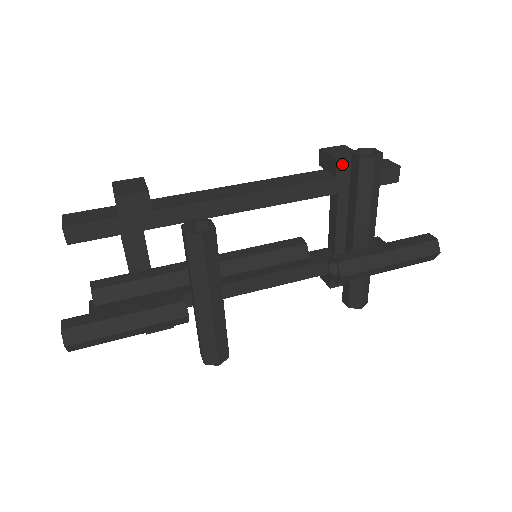
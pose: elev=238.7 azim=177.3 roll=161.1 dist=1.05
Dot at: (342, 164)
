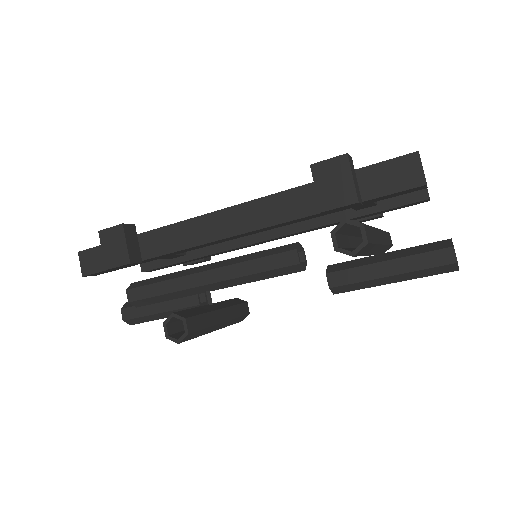
Dot at: (331, 211)
